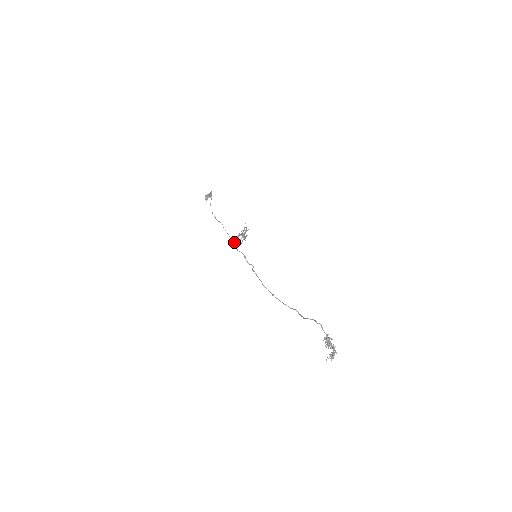
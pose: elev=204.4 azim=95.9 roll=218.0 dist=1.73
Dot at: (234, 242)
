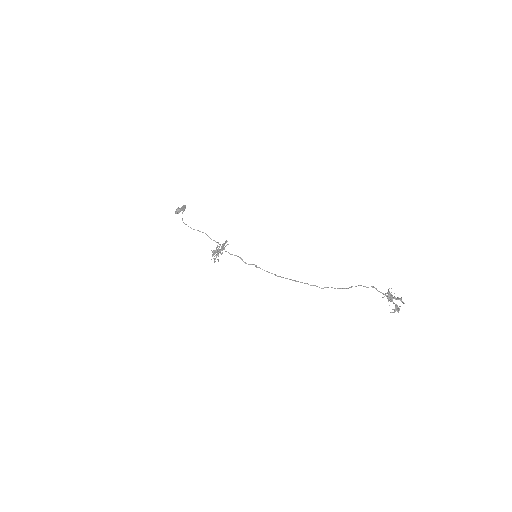
Dot at: (223, 246)
